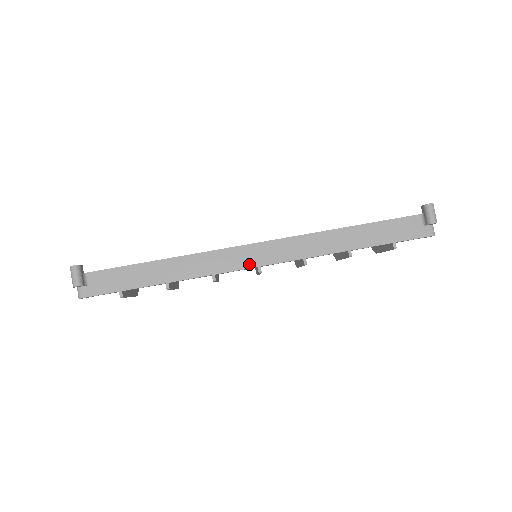
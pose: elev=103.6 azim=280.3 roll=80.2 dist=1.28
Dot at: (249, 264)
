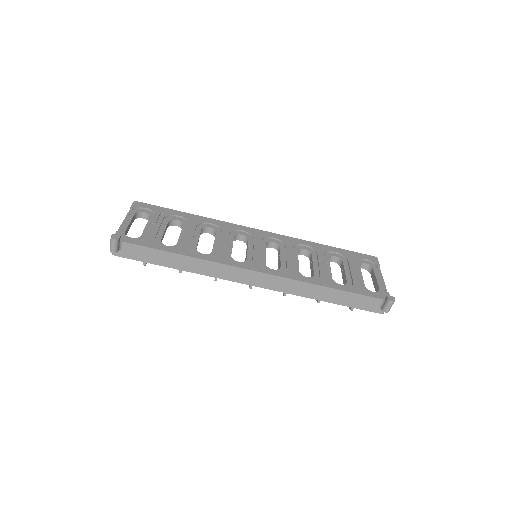
Dot at: (245, 281)
